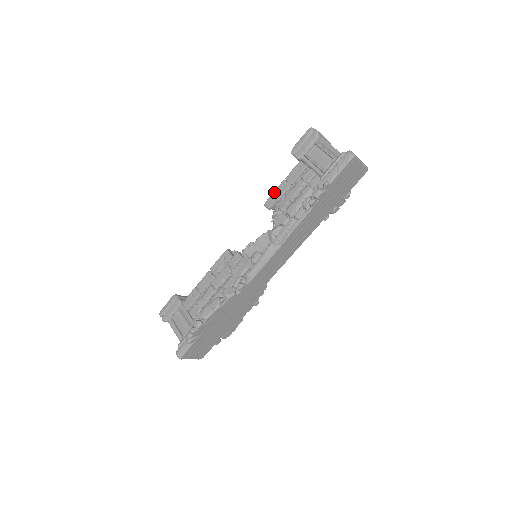
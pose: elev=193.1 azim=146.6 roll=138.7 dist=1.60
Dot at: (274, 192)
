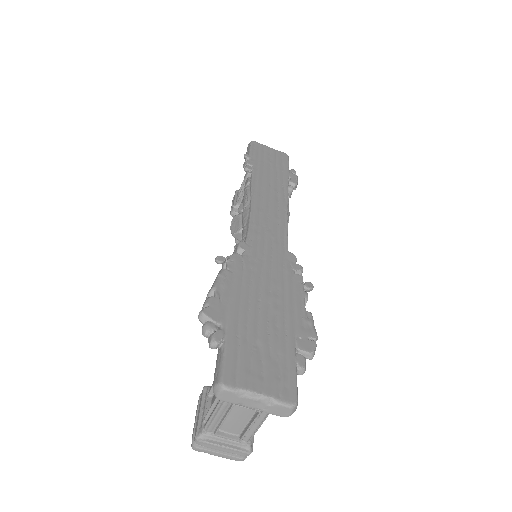
Dot at: occluded
